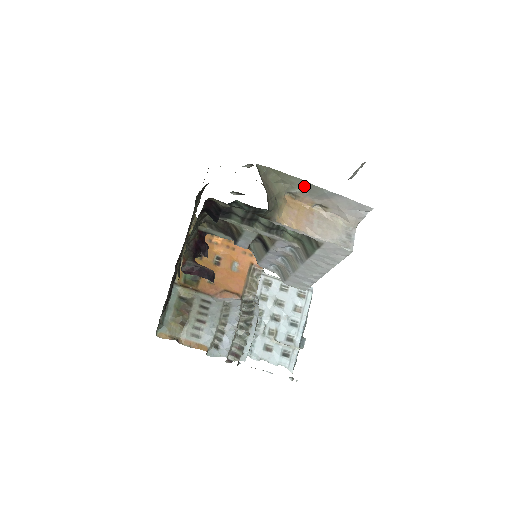
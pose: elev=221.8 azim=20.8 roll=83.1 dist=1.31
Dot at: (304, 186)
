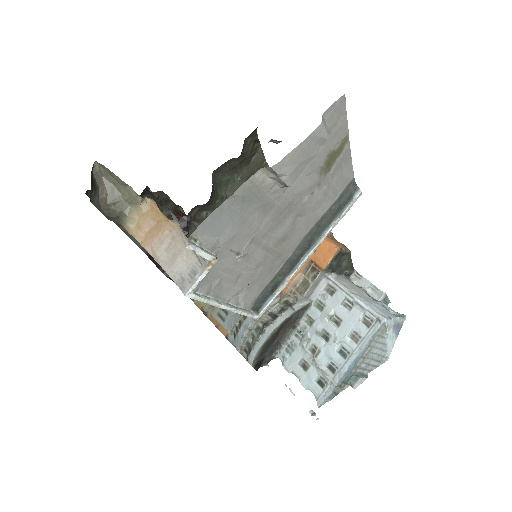
Dot at: occluded
